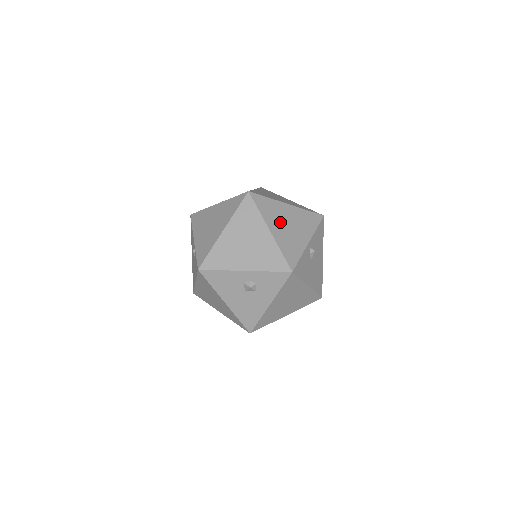
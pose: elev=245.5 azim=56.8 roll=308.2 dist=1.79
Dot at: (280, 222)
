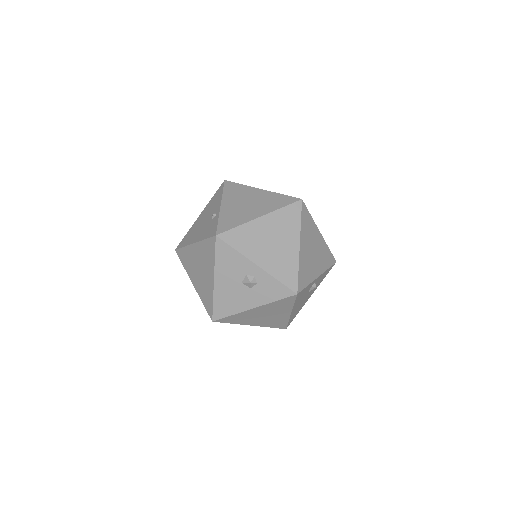
Dot at: (309, 244)
